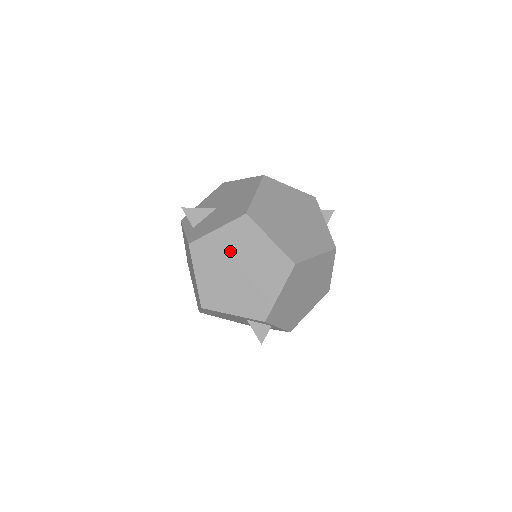
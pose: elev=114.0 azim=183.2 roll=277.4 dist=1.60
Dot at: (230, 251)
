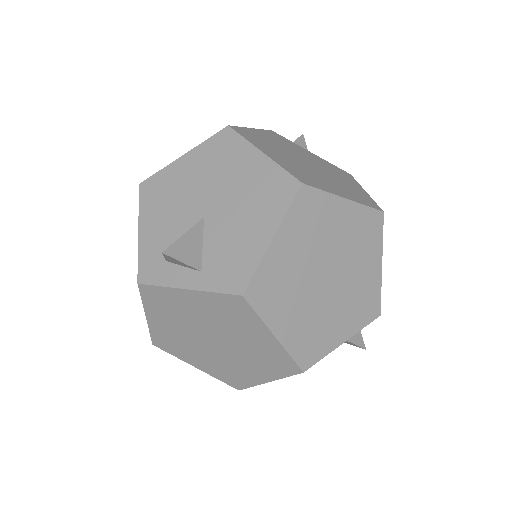
Dot at: (305, 257)
